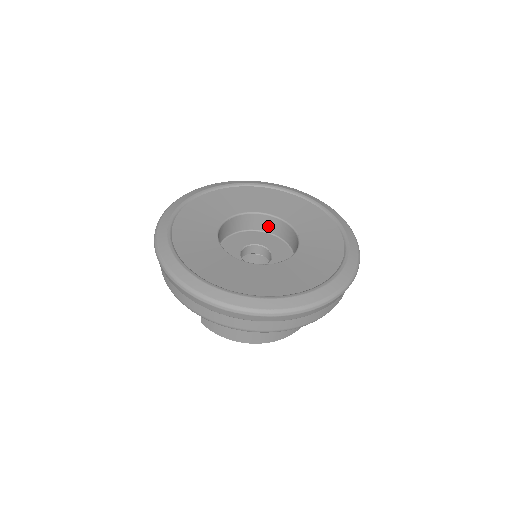
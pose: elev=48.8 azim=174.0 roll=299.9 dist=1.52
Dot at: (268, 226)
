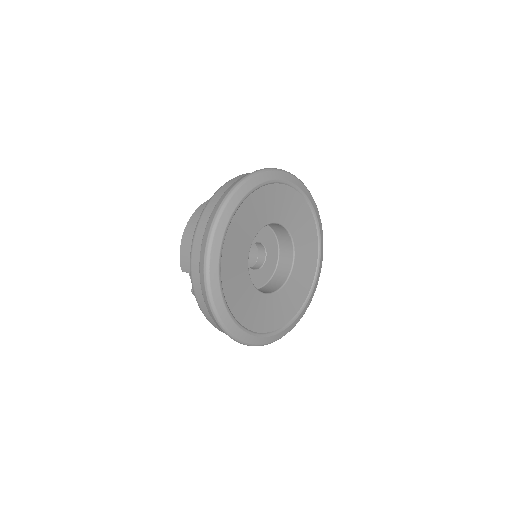
Dot at: (272, 224)
